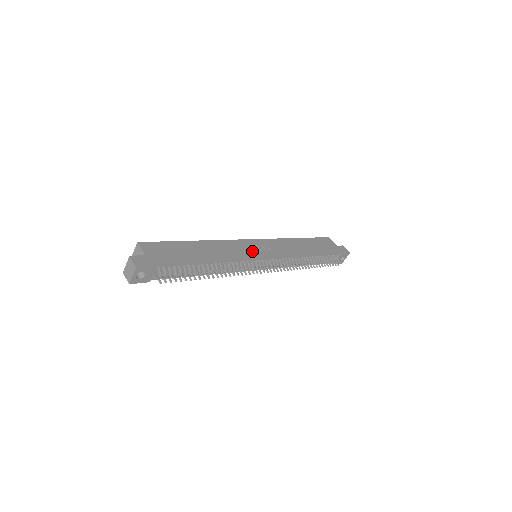
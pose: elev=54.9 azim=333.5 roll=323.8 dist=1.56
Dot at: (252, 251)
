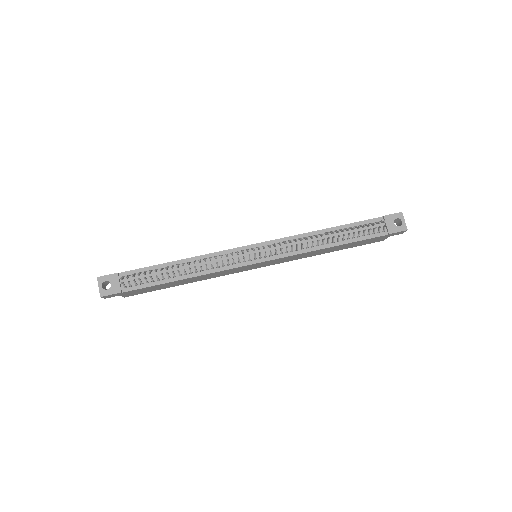
Dot at: occluded
